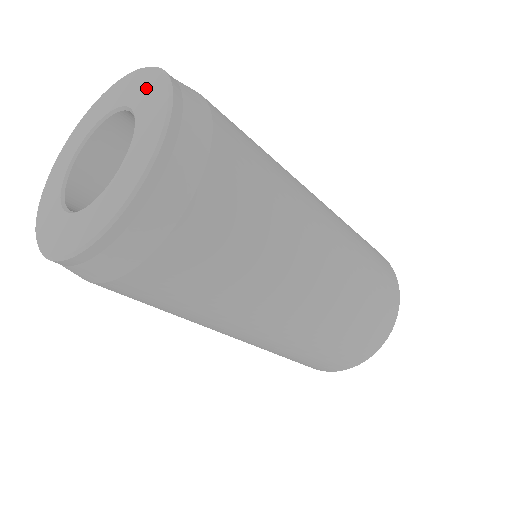
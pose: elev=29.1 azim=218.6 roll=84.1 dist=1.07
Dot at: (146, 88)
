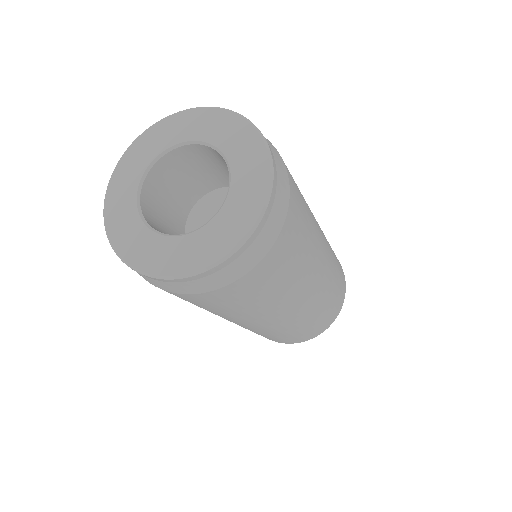
Dot at: (195, 123)
